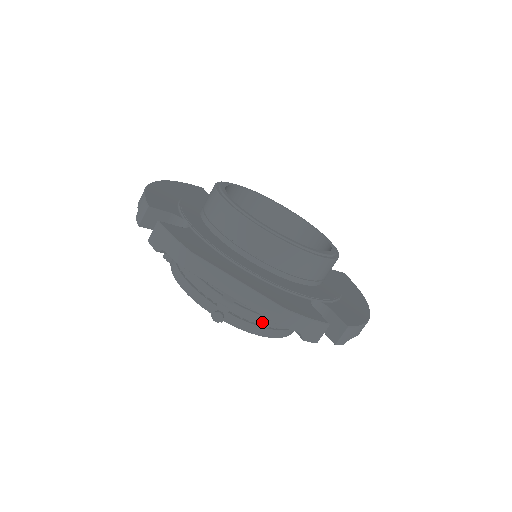
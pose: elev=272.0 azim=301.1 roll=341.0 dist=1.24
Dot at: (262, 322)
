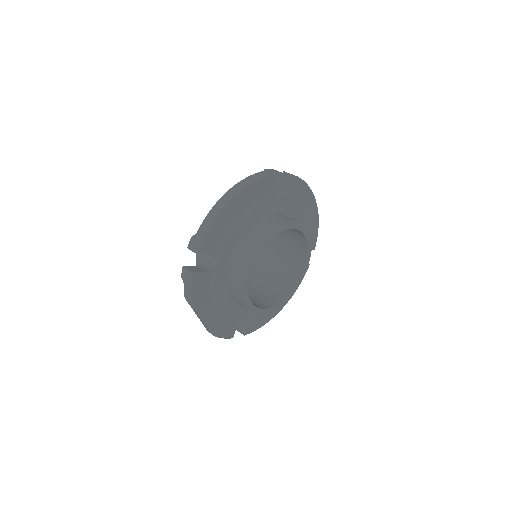
Dot at: occluded
